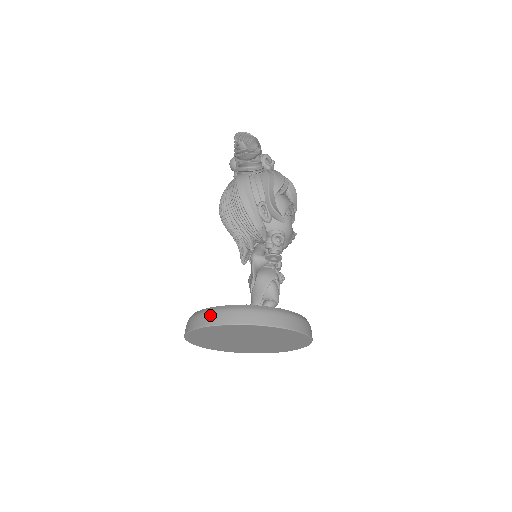
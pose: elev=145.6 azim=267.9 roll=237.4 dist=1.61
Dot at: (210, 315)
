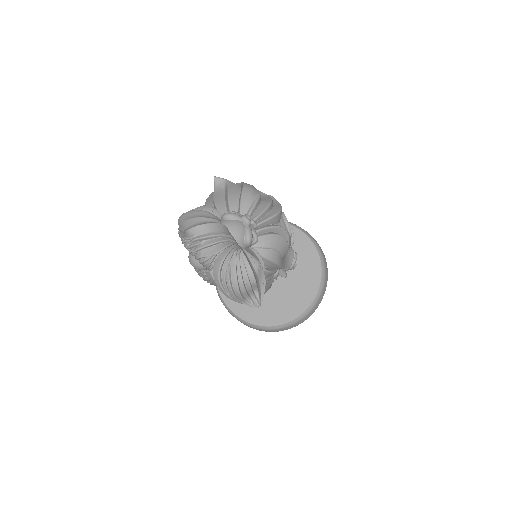
Dot at: occluded
